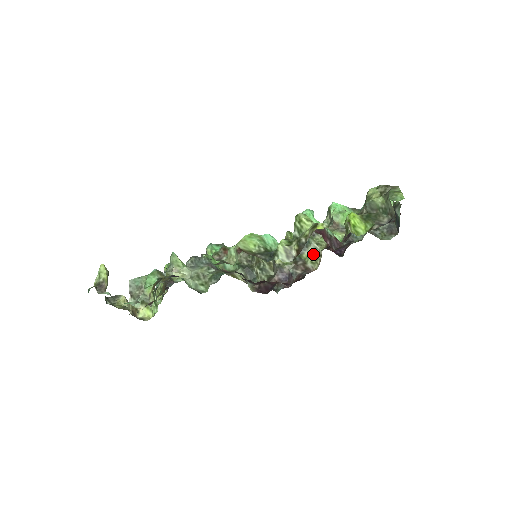
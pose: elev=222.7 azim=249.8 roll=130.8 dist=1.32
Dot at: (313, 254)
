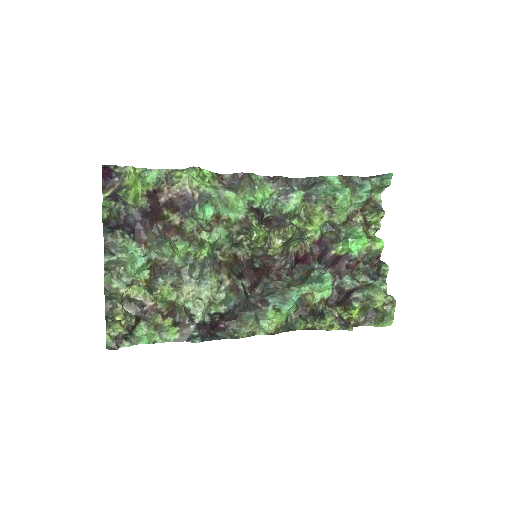
Dot at: (299, 241)
